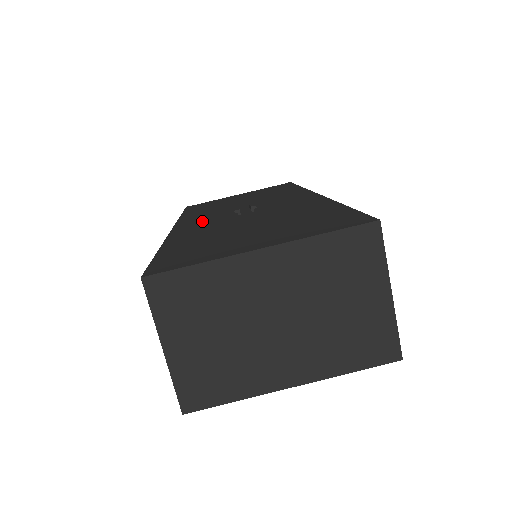
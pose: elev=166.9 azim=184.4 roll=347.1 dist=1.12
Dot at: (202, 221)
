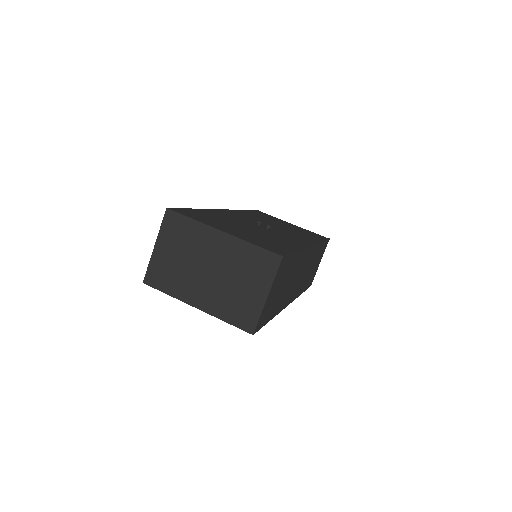
Dot at: (240, 216)
